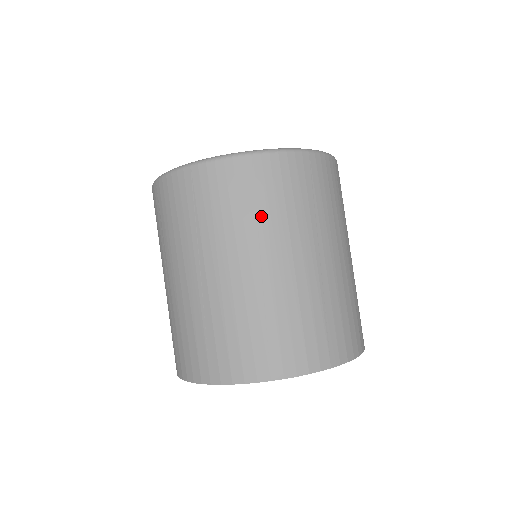
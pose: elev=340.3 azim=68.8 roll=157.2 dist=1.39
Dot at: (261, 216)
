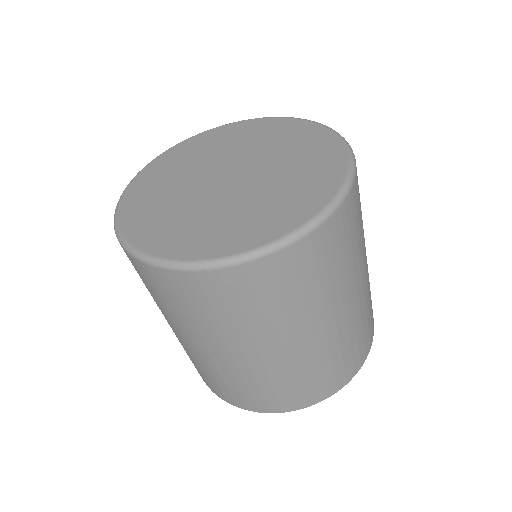
Dot at: (274, 312)
